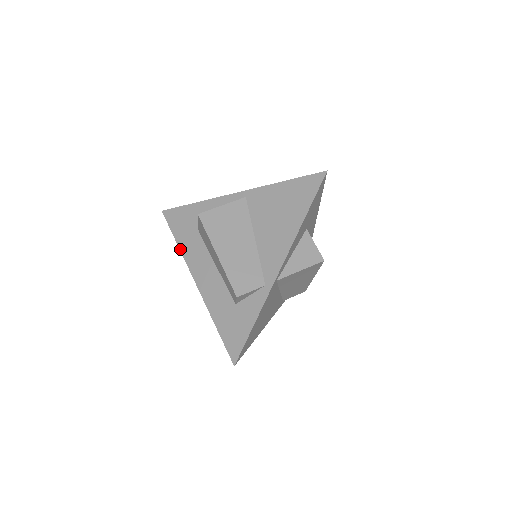
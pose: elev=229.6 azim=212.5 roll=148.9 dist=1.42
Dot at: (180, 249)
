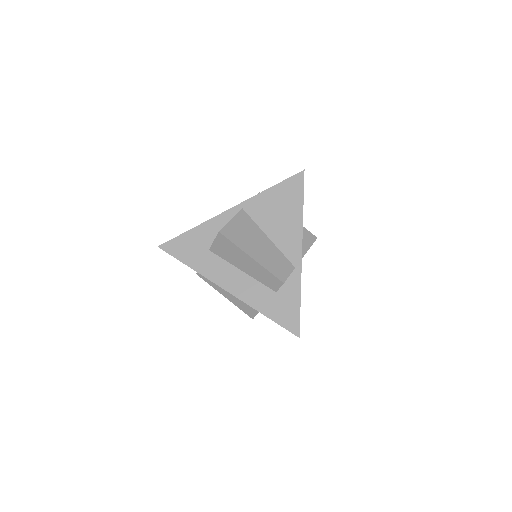
Dot at: (197, 271)
